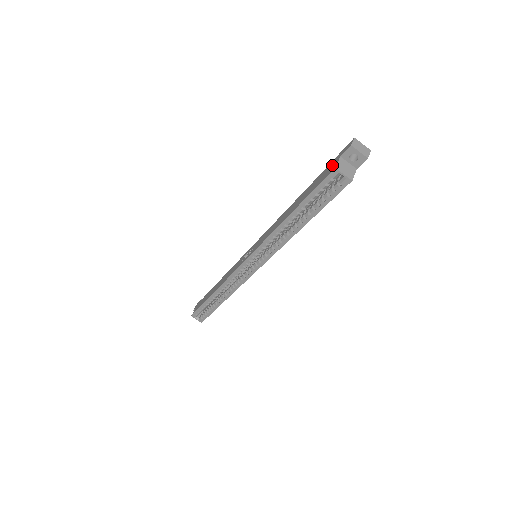
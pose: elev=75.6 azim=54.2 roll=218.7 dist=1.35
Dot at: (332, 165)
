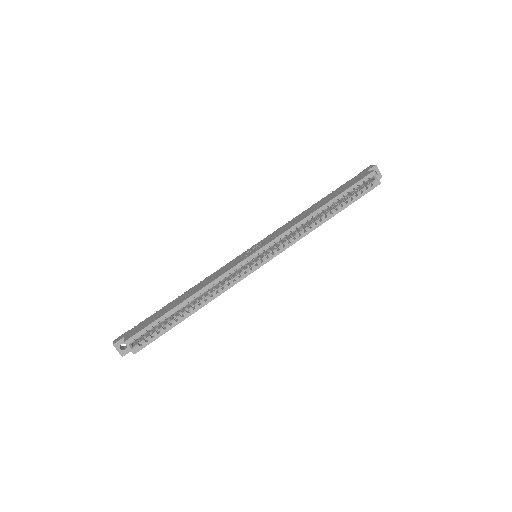
Dot at: (361, 175)
